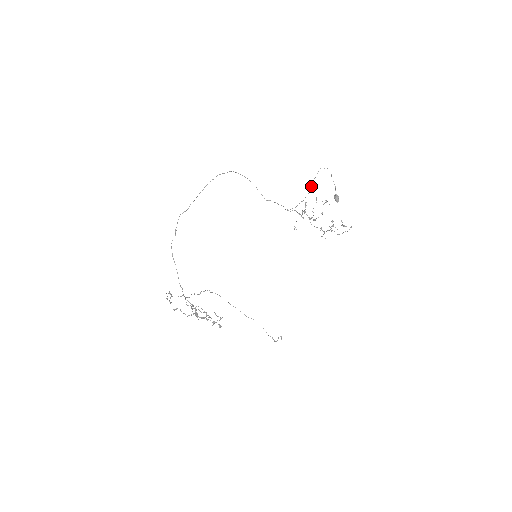
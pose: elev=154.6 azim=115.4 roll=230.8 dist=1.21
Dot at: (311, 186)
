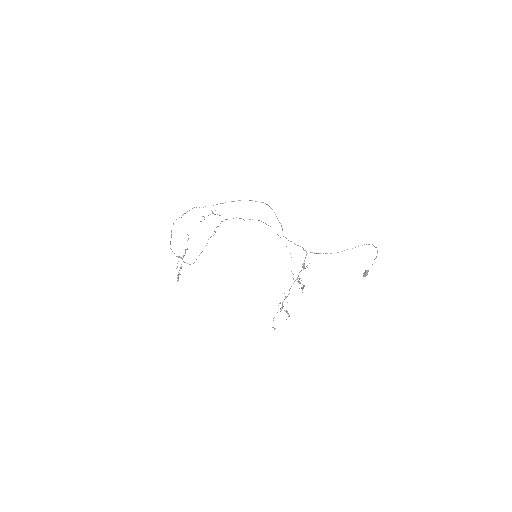
Dot at: (352, 248)
